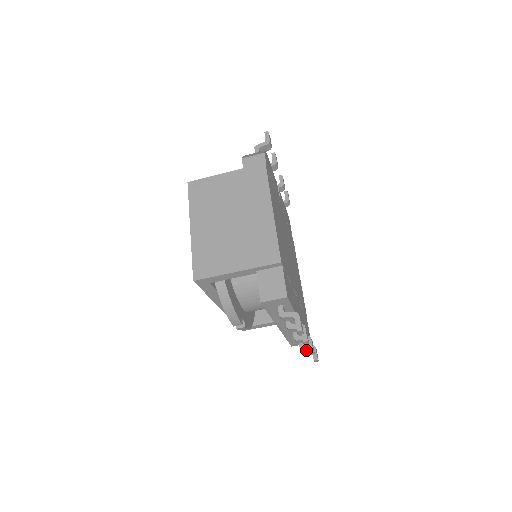
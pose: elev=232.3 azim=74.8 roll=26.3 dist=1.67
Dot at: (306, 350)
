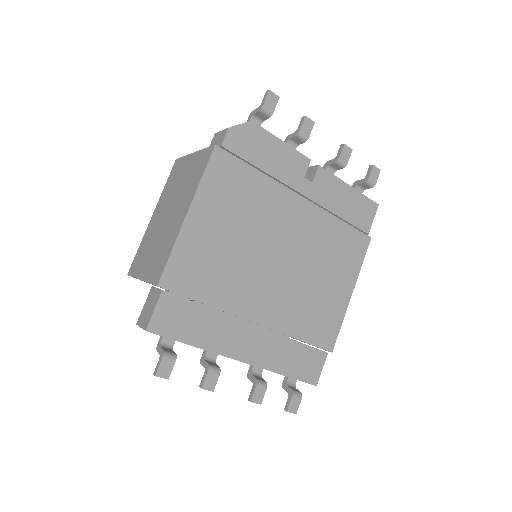
Dot at: occluded
